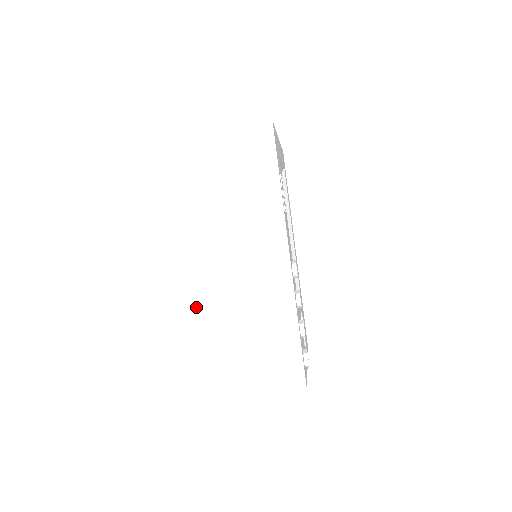
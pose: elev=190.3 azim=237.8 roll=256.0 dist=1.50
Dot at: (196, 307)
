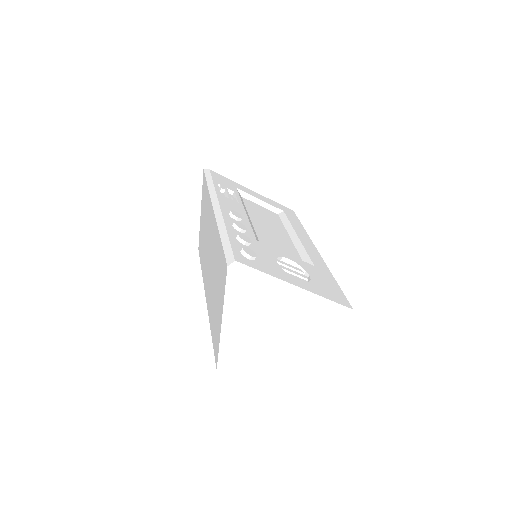
Dot at: (210, 305)
